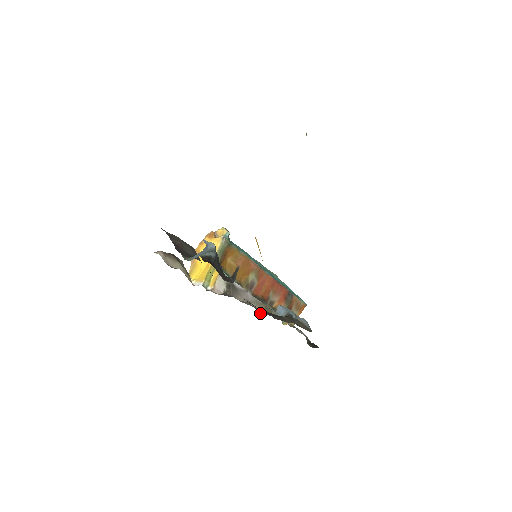
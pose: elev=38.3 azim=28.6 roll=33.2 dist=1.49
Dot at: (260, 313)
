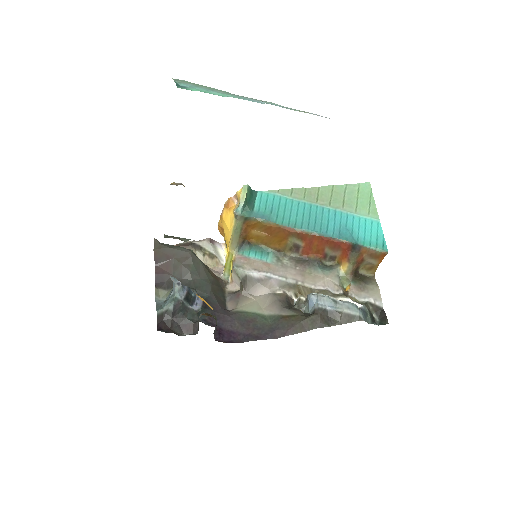
Dot at: (294, 296)
